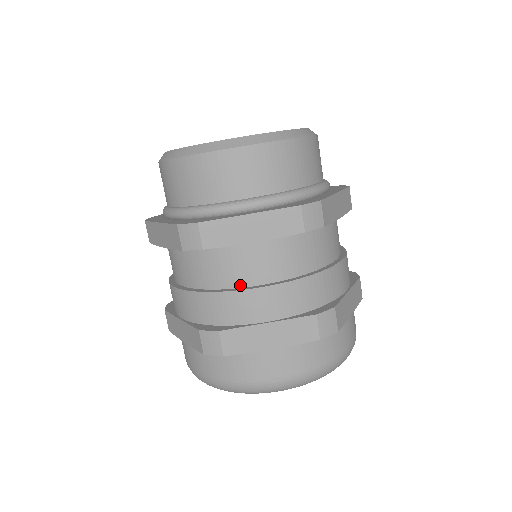
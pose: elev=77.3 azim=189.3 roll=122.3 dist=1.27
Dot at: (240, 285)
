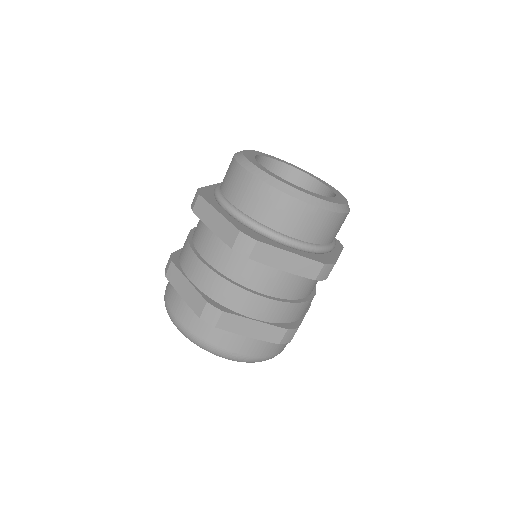
Dot at: (253, 288)
